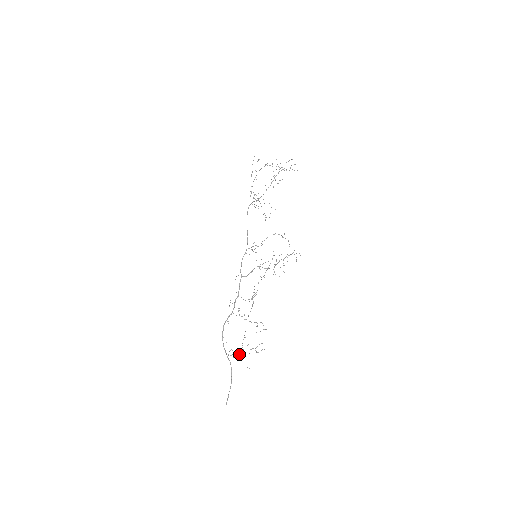
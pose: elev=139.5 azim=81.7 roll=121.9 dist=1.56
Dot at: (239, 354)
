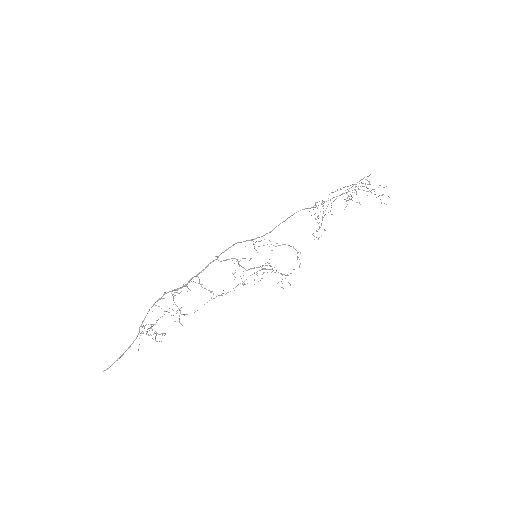
Dot at: occluded
